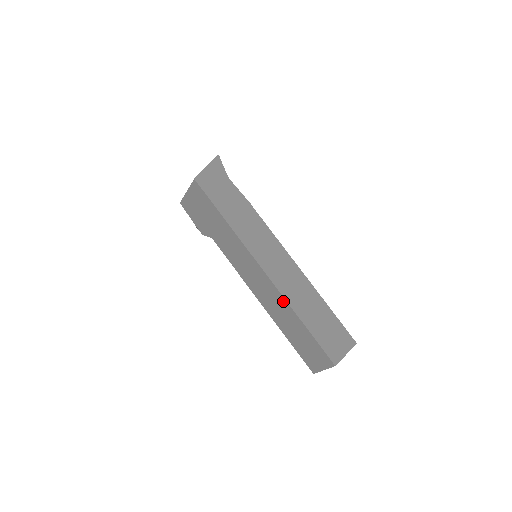
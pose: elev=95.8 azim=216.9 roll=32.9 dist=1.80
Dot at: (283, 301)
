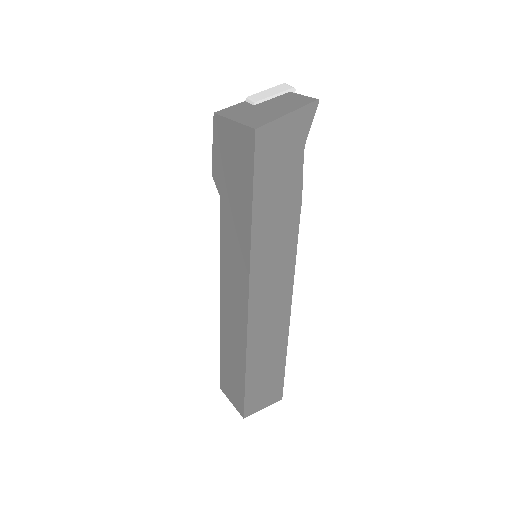
Dot at: (243, 338)
